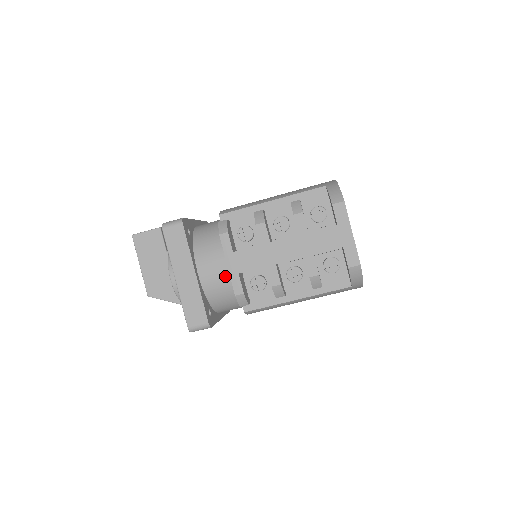
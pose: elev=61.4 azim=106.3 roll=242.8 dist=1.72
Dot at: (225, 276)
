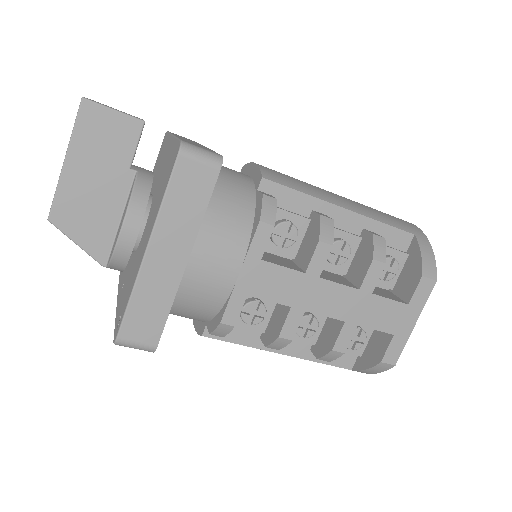
Dot at: (225, 287)
